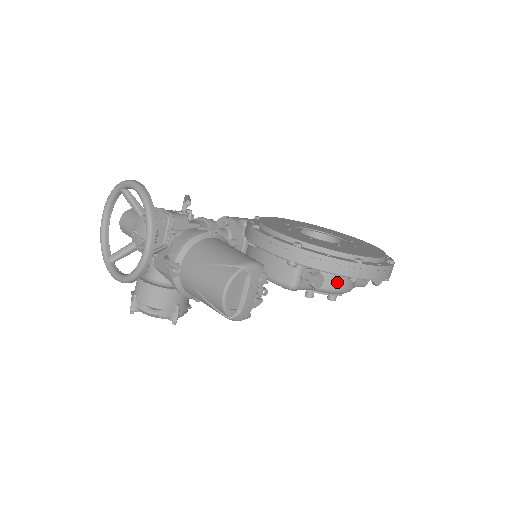
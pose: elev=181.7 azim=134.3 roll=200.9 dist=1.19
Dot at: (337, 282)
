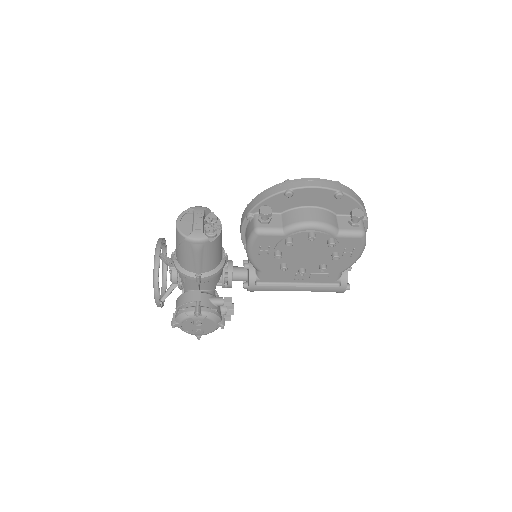
Dot at: (298, 217)
